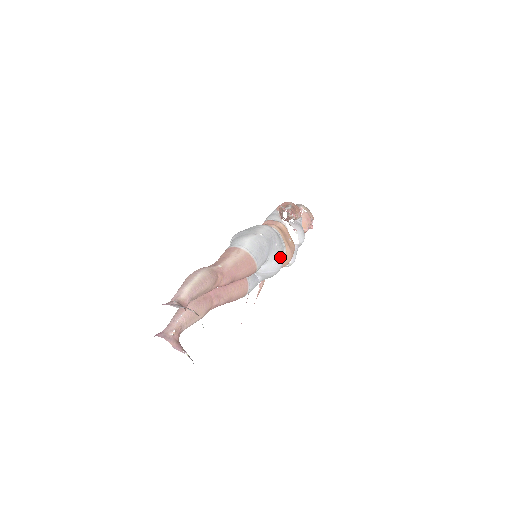
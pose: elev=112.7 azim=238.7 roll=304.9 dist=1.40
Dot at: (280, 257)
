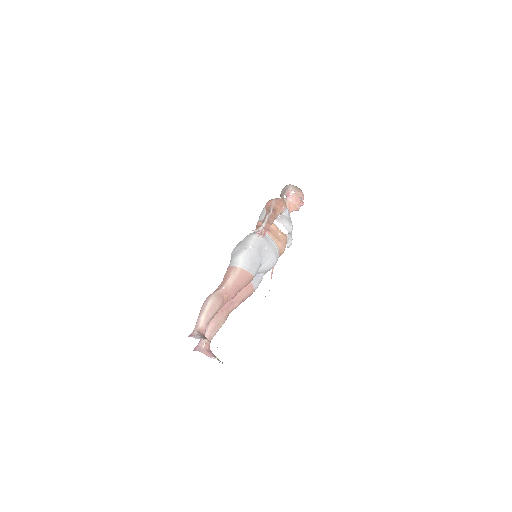
Dot at: (272, 255)
